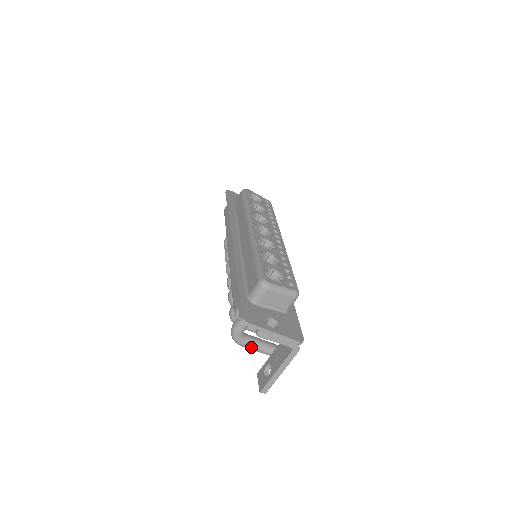
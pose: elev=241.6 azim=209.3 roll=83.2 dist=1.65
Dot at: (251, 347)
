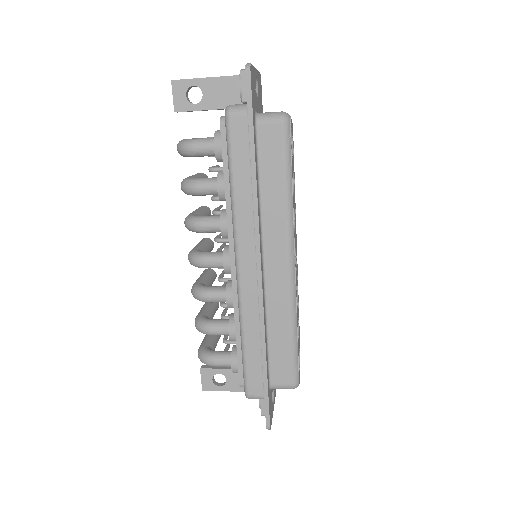
Dot at: occluded
